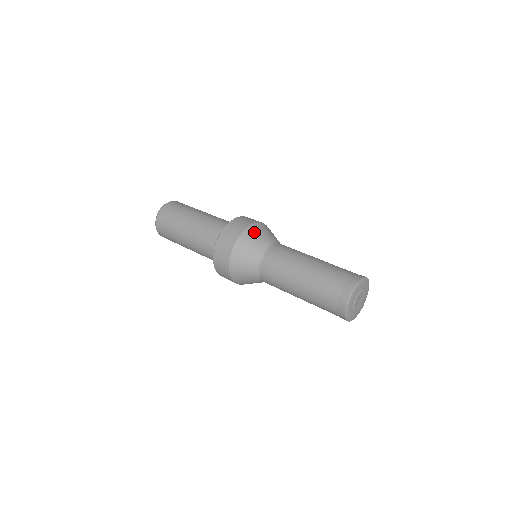
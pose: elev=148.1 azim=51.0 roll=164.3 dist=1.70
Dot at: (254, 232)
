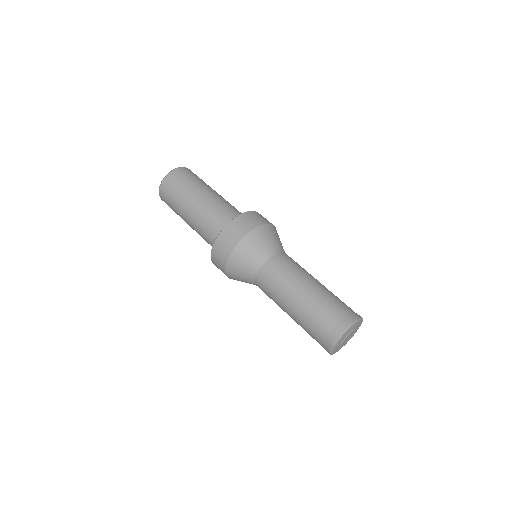
Dot at: (239, 257)
